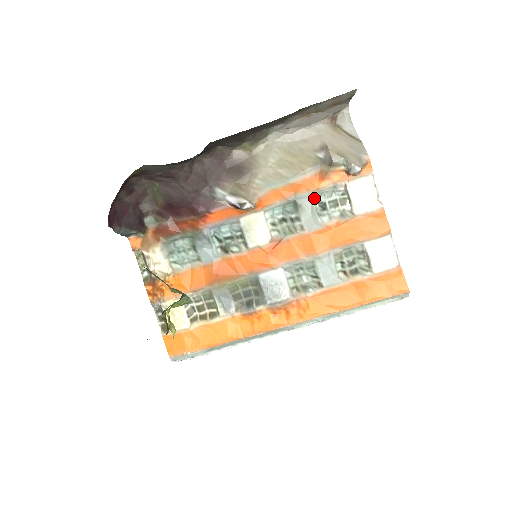
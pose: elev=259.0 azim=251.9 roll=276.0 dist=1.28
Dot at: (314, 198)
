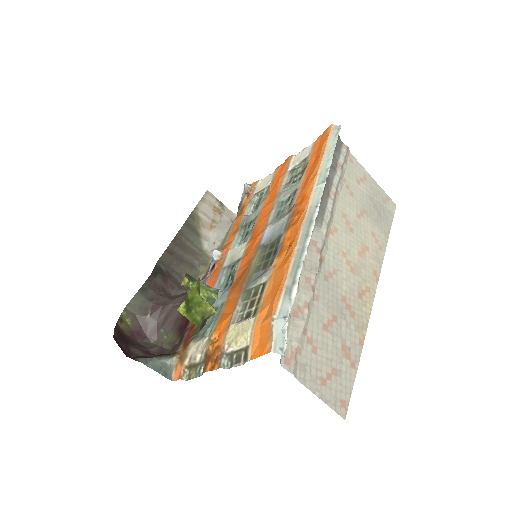
Dot at: occluded
